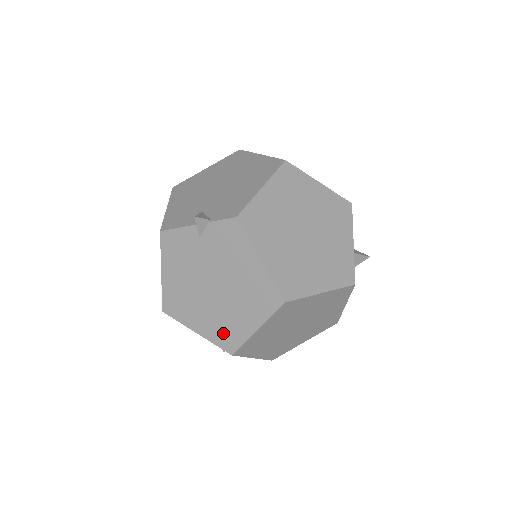
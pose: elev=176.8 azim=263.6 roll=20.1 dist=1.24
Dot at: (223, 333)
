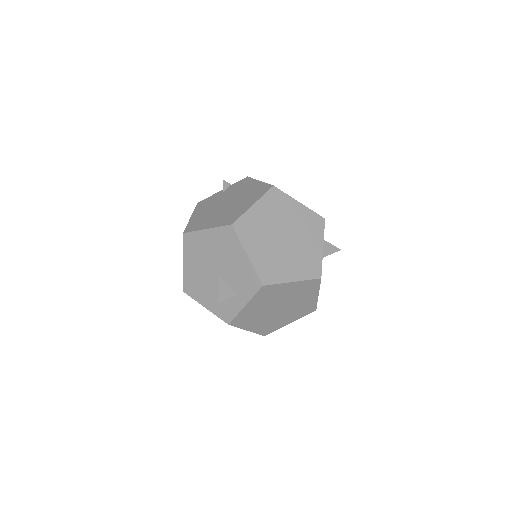
Dot at: (228, 218)
